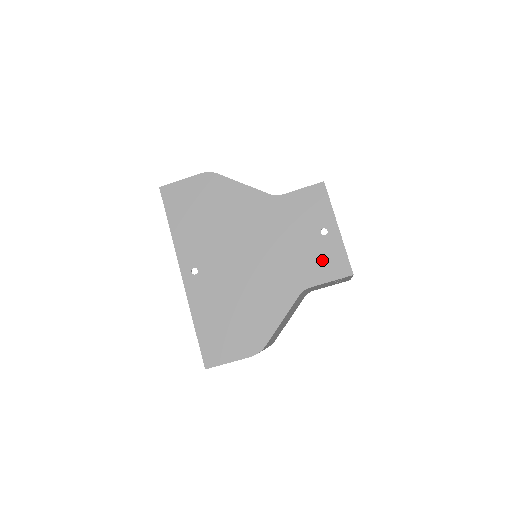
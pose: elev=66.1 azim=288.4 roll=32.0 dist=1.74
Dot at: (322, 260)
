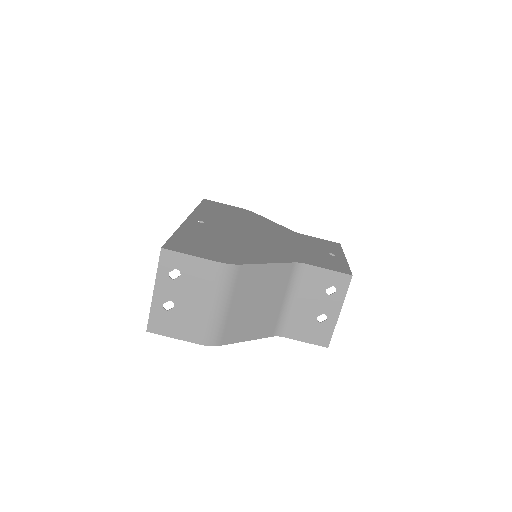
Dot at: (325, 261)
